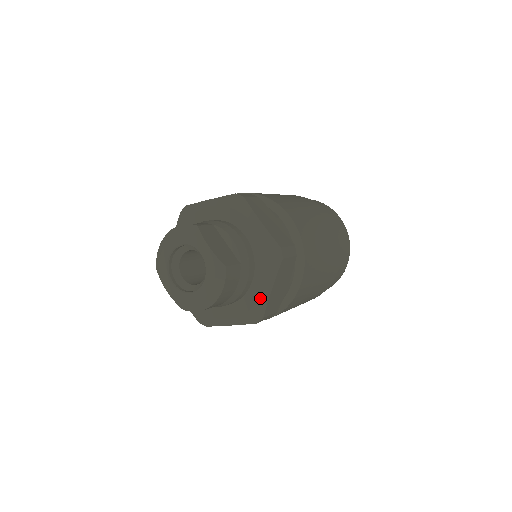
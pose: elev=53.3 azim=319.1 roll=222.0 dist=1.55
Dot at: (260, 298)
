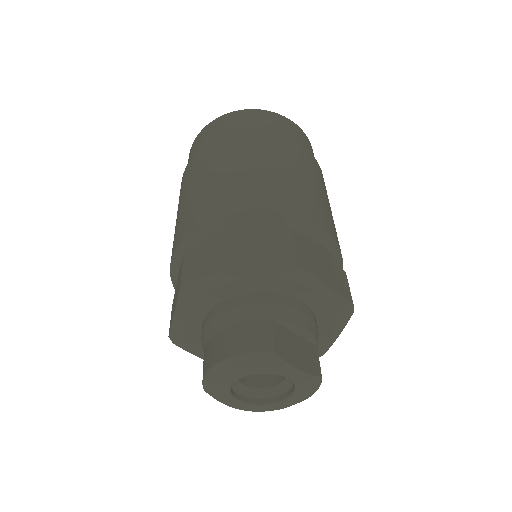
Dot at: (323, 346)
